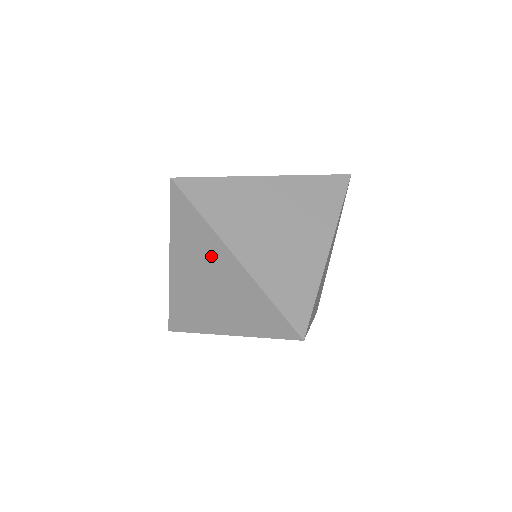
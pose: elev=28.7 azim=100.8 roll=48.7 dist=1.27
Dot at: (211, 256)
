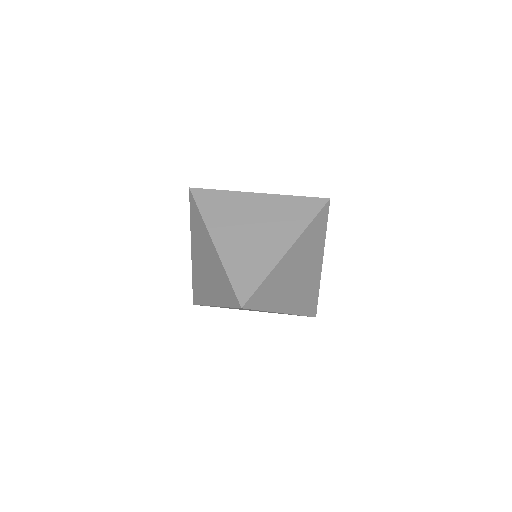
Dot at: (205, 243)
